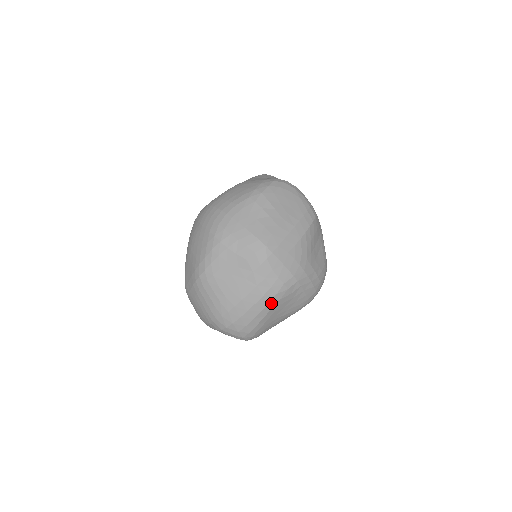
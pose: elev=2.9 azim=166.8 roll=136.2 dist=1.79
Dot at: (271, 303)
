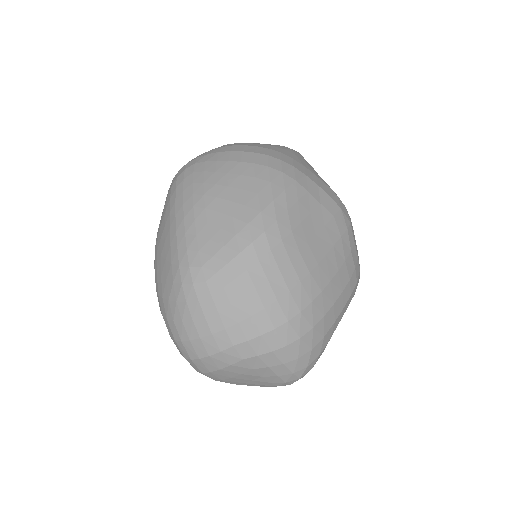
Dot at: (350, 297)
